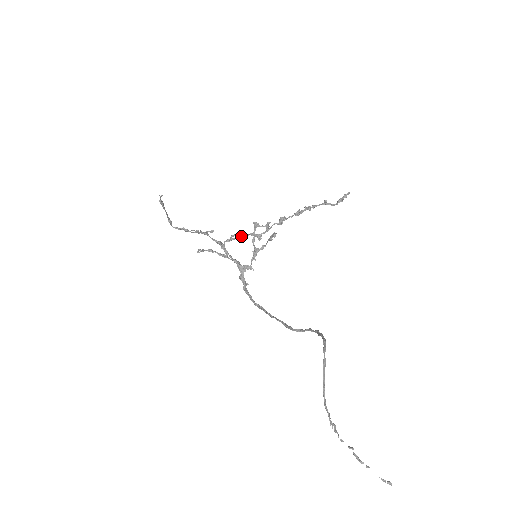
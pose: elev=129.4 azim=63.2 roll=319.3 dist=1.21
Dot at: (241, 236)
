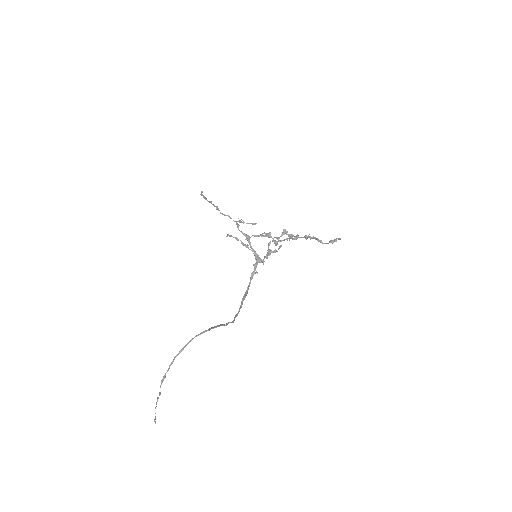
Dot at: (269, 236)
